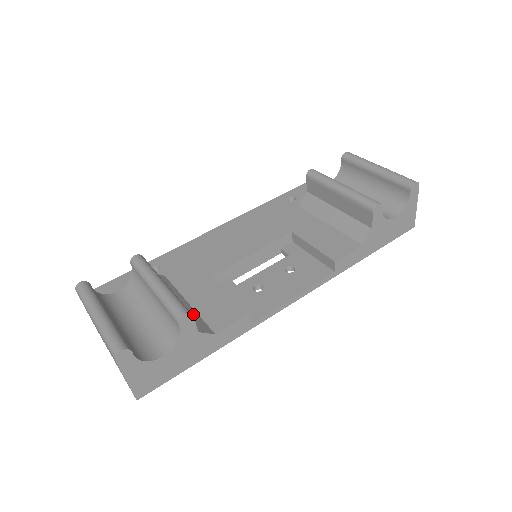
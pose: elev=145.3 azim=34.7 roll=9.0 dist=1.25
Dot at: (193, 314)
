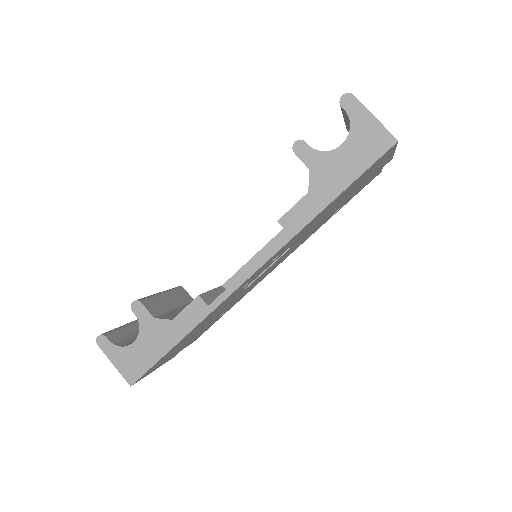
Dot at: occluded
